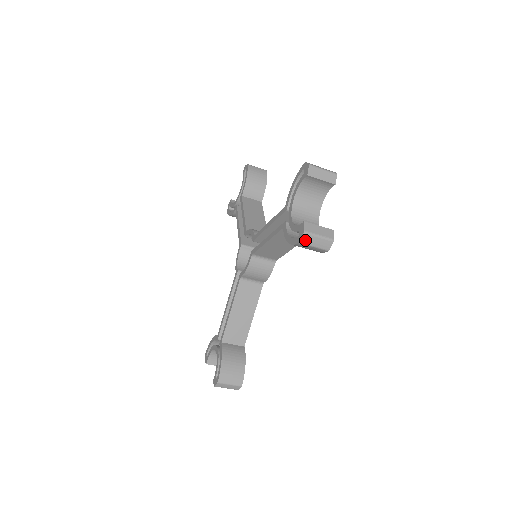
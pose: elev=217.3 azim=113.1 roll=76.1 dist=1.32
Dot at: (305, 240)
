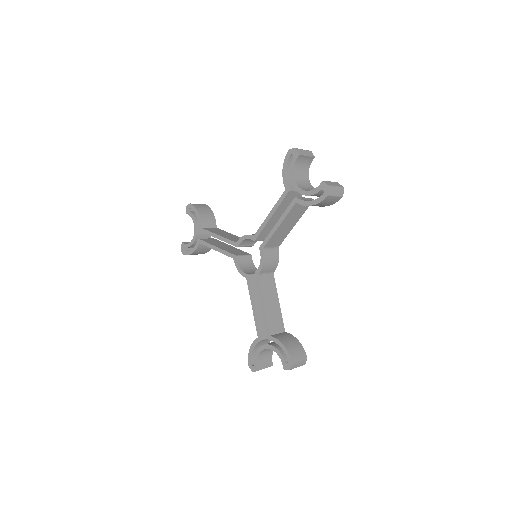
Dot at: (252, 368)
